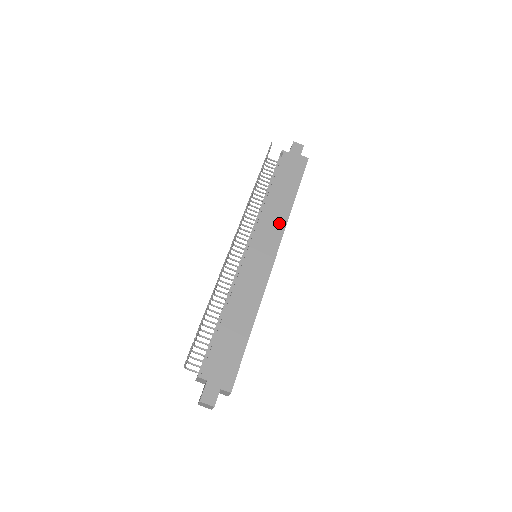
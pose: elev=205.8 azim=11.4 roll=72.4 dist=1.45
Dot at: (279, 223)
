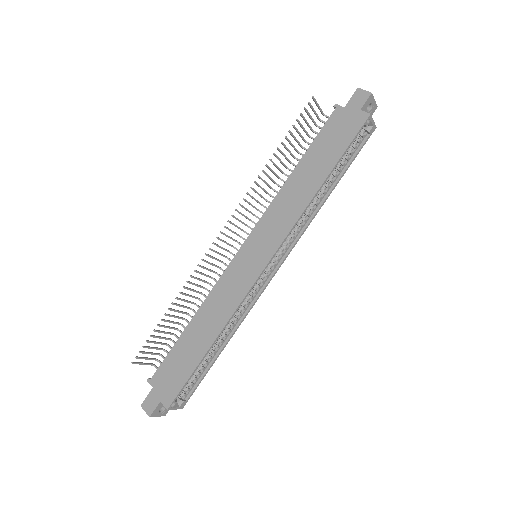
Dot at: (289, 216)
